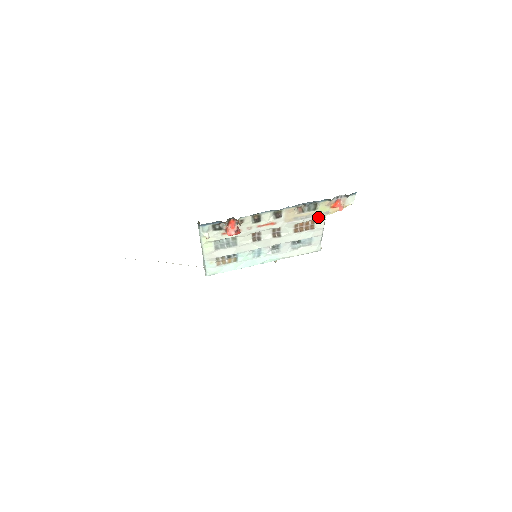
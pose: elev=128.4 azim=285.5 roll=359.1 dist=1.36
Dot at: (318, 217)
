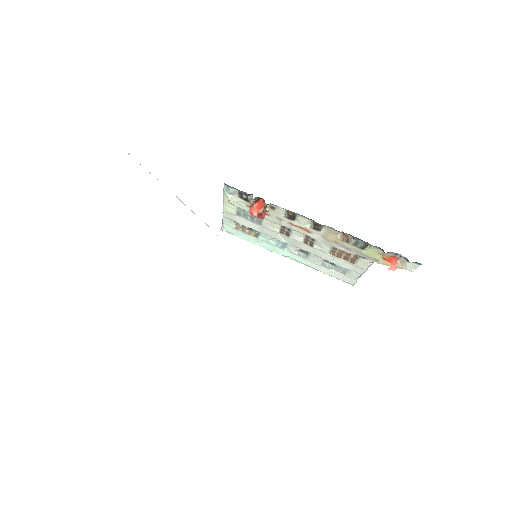
Dot at: (364, 257)
